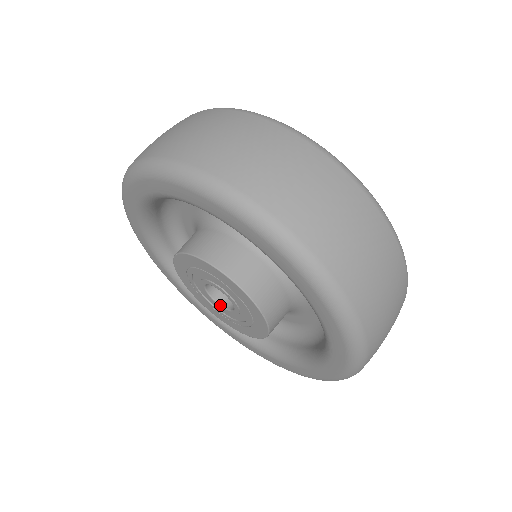
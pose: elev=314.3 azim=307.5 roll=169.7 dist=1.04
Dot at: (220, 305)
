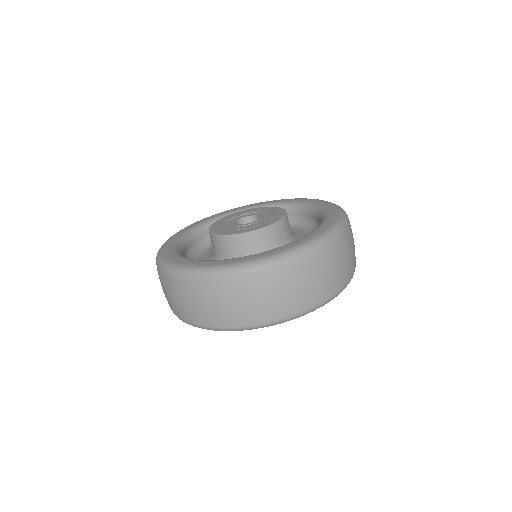
Dot at: occluded
